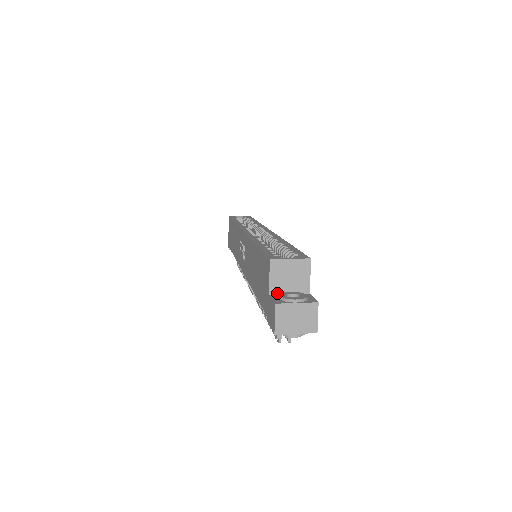
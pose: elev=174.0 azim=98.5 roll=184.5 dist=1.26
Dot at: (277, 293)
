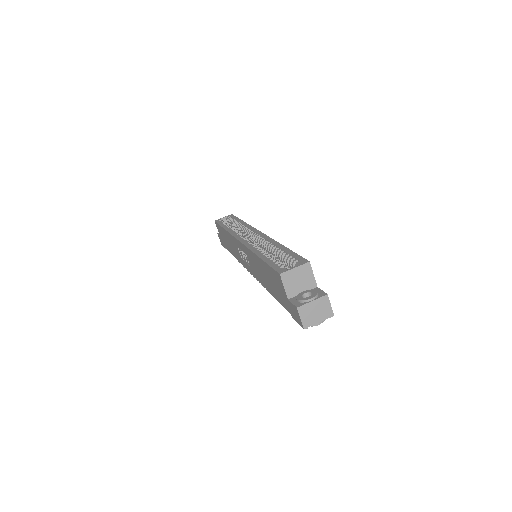
Dot at: (293, 296)
